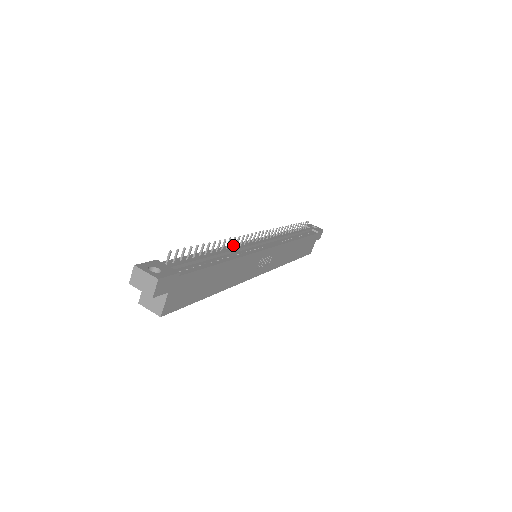
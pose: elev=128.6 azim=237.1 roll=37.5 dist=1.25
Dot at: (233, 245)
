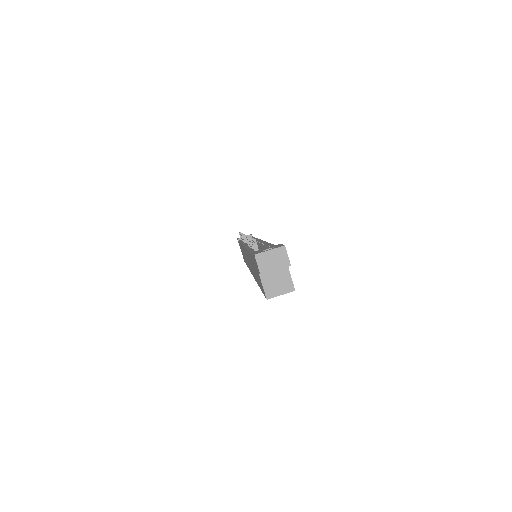
Dot at: (247, 247)
